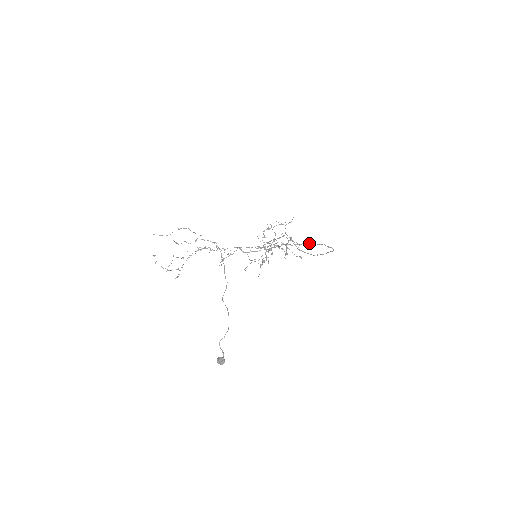
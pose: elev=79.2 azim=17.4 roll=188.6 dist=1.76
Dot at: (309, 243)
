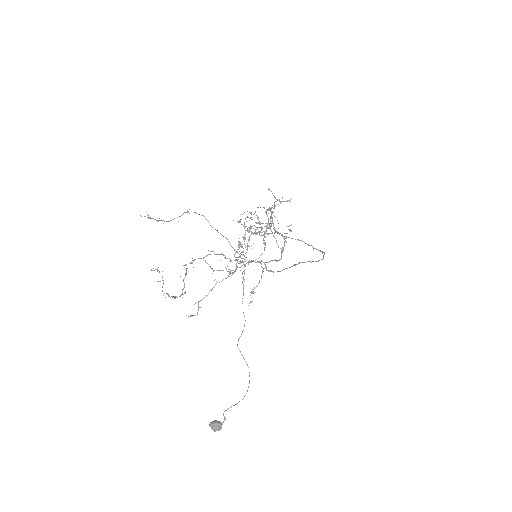
Dot at: occluded
